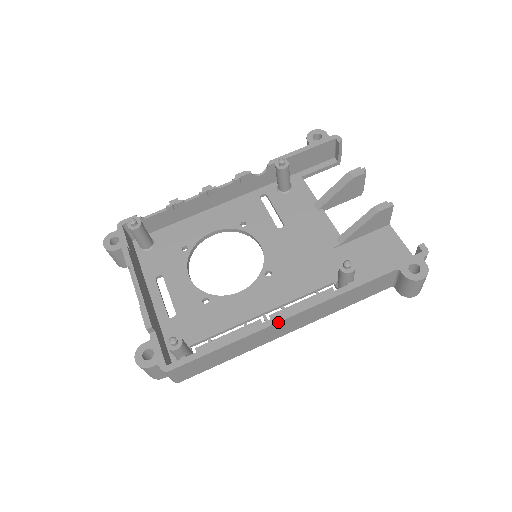
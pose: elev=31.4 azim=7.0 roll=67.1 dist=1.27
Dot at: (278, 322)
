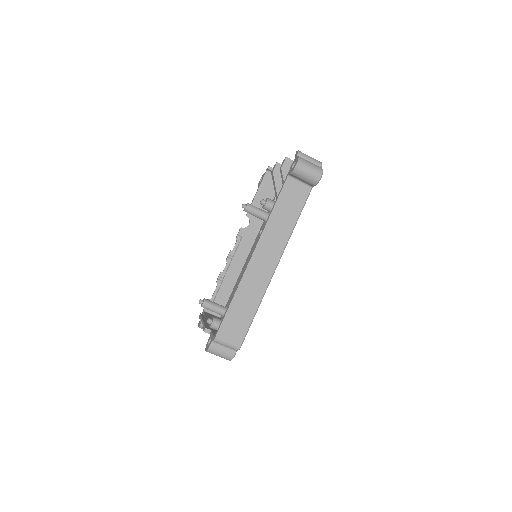
Dot at: (249, 262)
